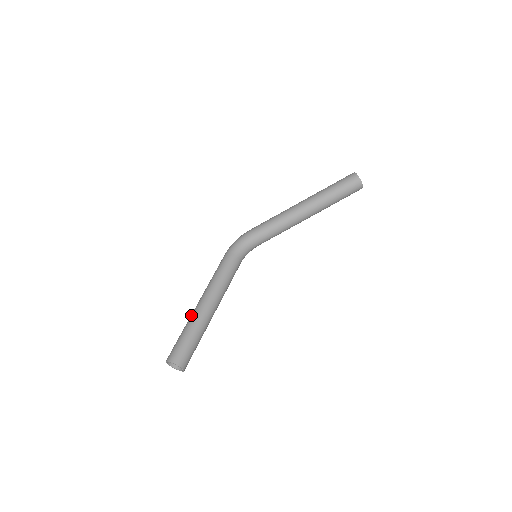
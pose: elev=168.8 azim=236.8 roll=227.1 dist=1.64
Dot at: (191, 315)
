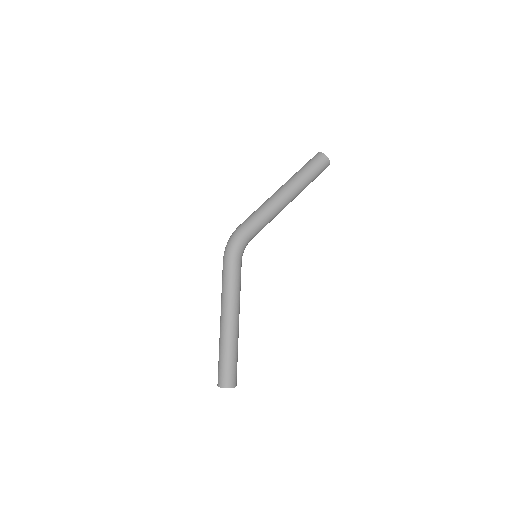
Dot at: (226, 338)
